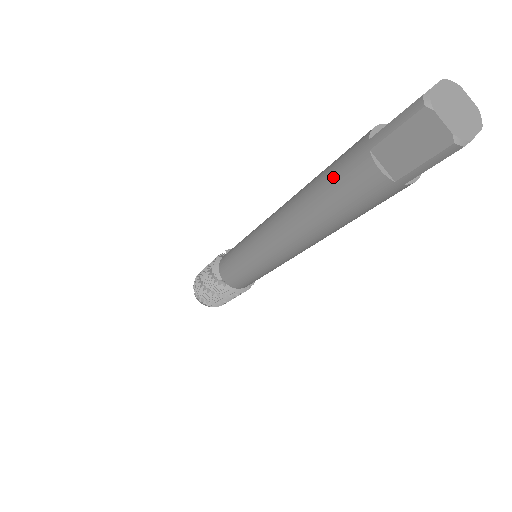
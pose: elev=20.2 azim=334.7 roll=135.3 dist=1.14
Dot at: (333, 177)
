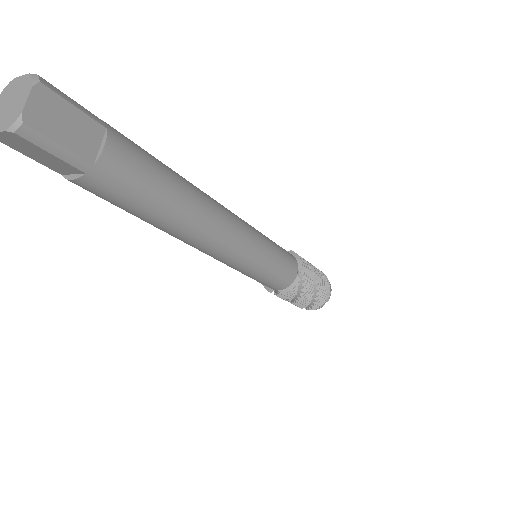
Dot at: occluded
